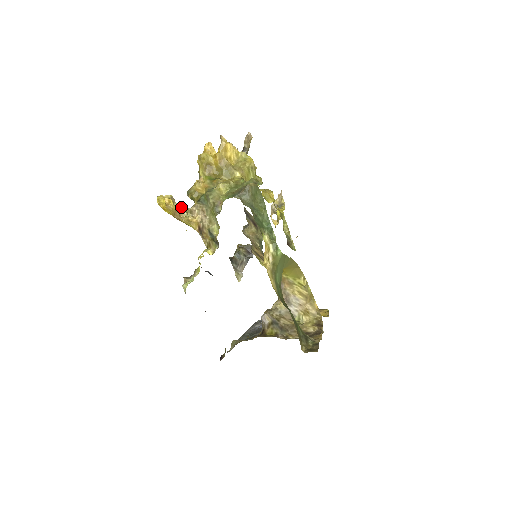
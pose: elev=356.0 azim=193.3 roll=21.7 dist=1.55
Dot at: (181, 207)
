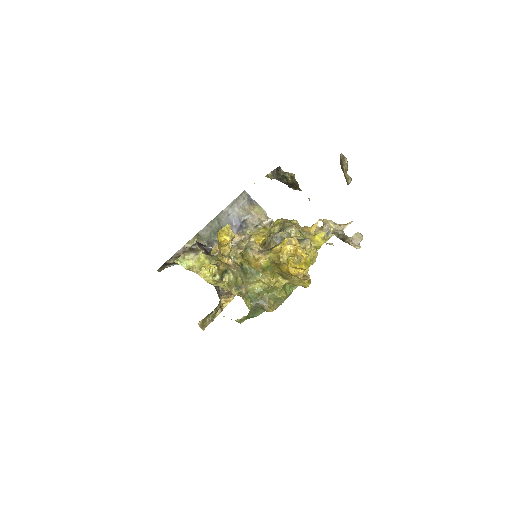
Dot at: (228, 251)
